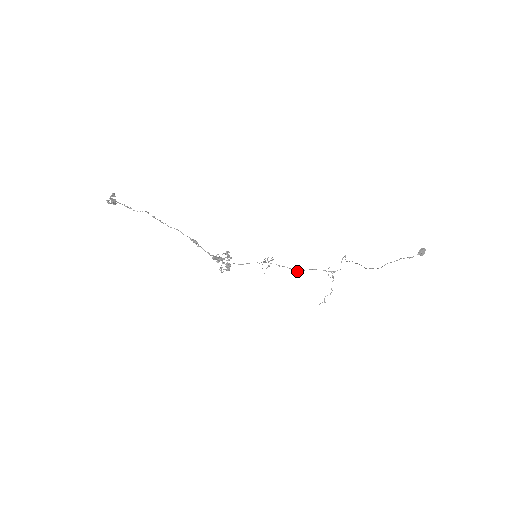
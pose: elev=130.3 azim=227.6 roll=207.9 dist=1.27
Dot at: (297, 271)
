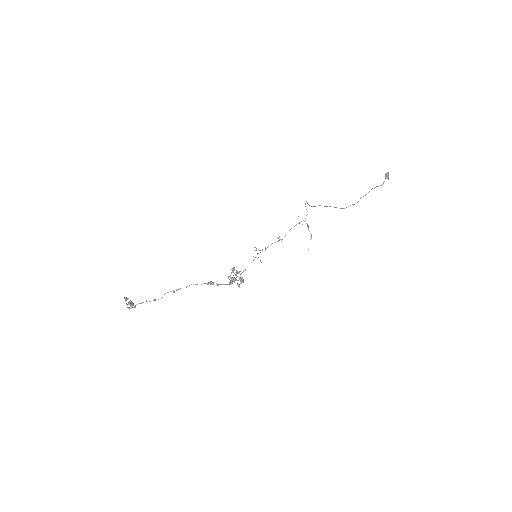
Dot at: (281, 240)
